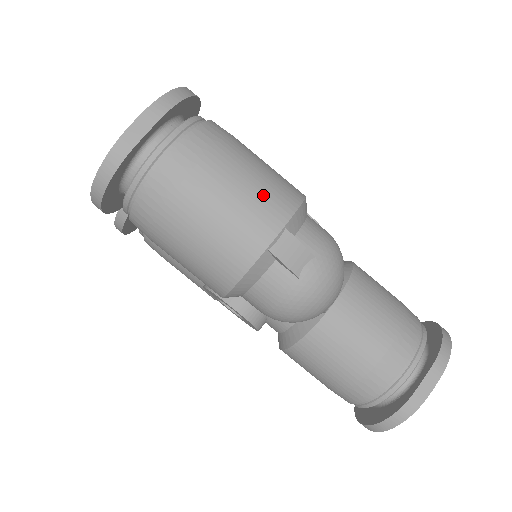
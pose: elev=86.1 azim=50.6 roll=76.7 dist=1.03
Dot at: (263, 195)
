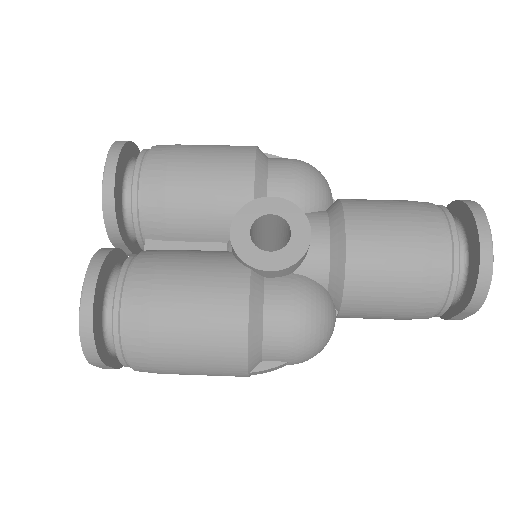
Dot at: occluded
